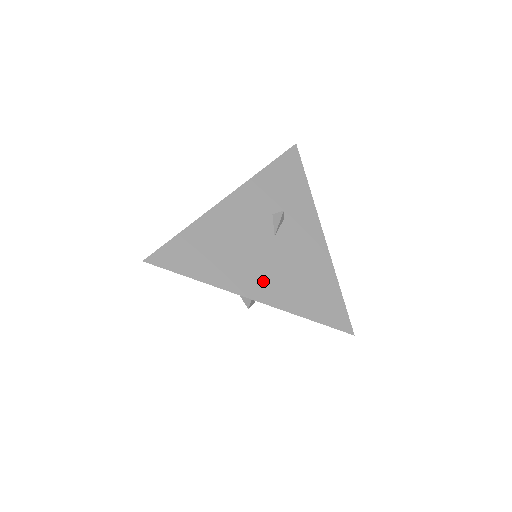
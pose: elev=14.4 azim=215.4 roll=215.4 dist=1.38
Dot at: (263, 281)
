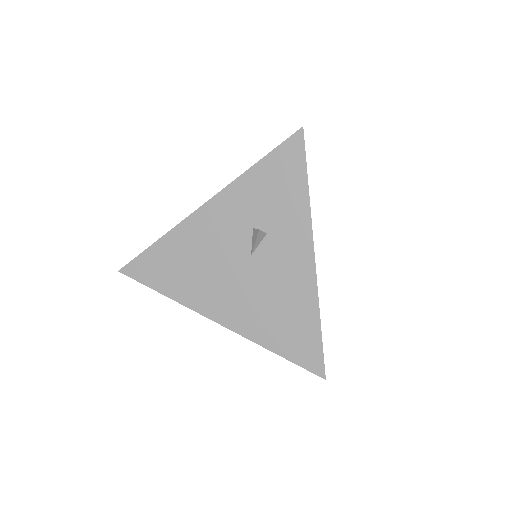
Dot at: (230, 305)
